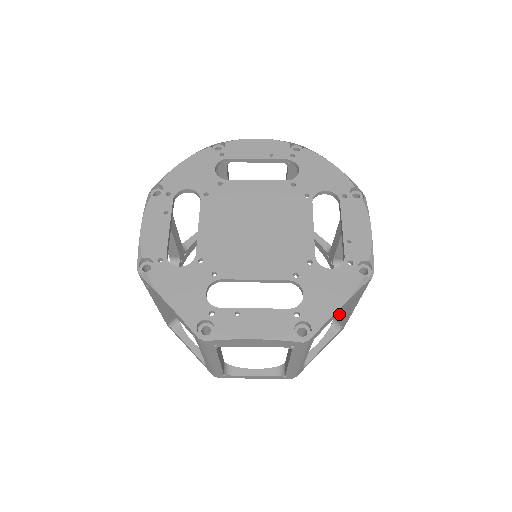
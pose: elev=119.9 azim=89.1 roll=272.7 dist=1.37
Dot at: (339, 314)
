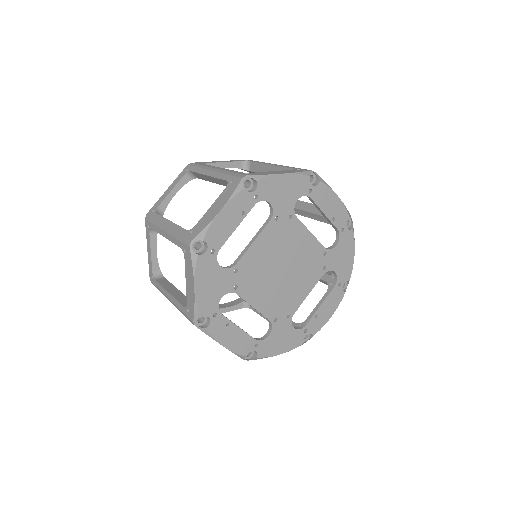
Dot at: occluded
